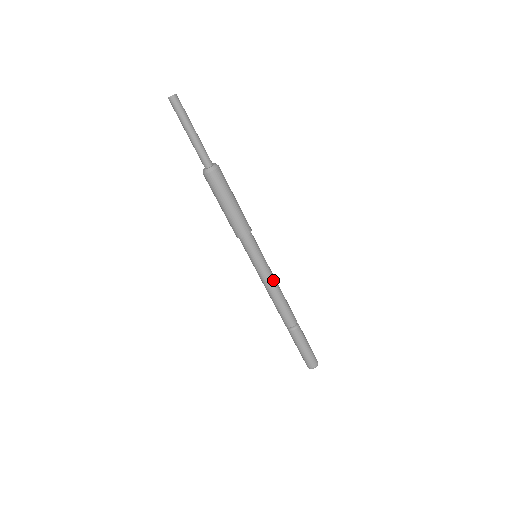
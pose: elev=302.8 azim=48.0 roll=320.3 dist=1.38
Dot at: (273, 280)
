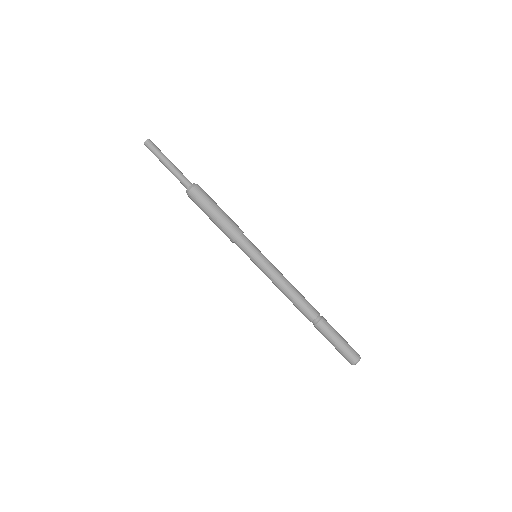
Dot at: (277, 276)
